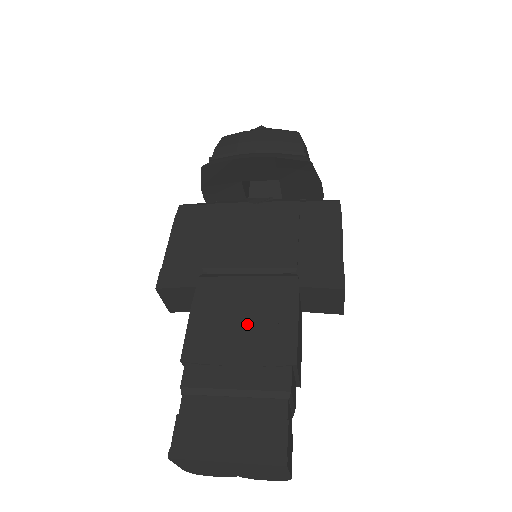
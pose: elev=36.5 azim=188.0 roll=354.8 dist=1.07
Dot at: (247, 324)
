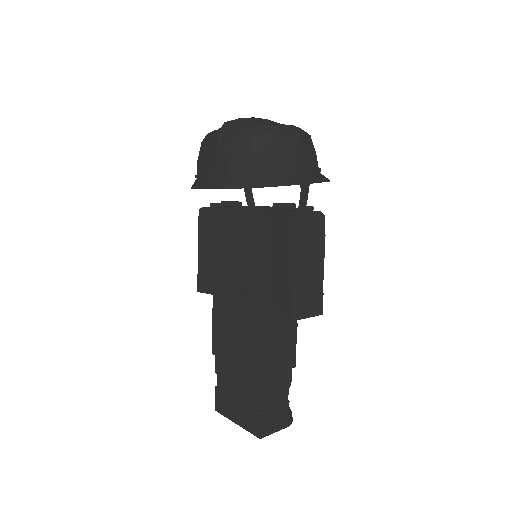
Dot at: (238, 337)
